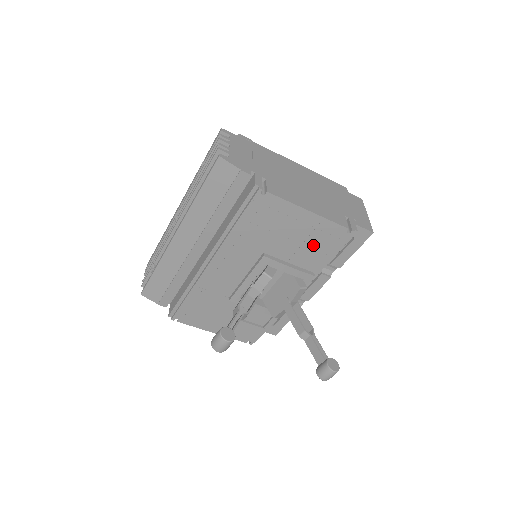
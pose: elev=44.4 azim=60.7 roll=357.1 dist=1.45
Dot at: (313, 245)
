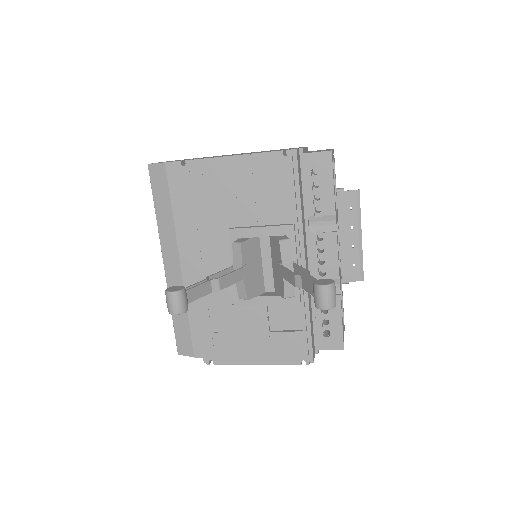
Dot at: (266, 191)
